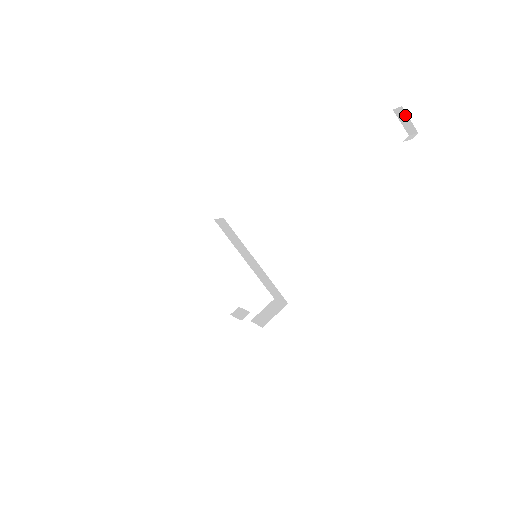
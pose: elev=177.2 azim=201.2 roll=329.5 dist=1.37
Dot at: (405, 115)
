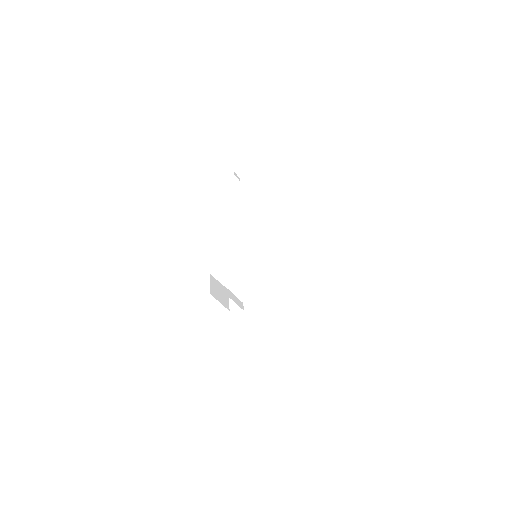
Dot at: (240, 168)
